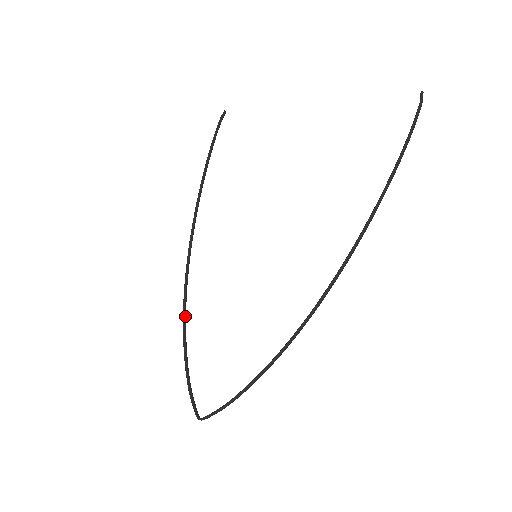
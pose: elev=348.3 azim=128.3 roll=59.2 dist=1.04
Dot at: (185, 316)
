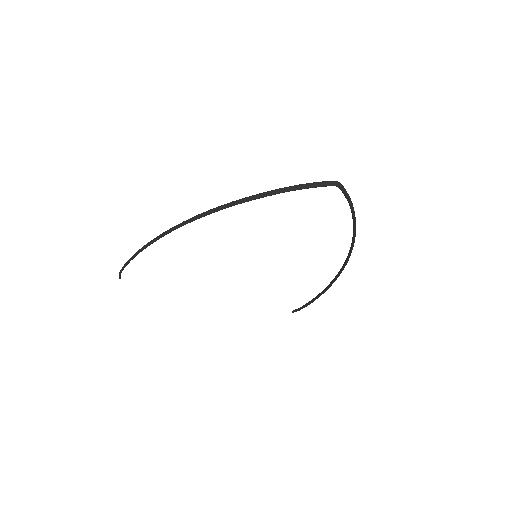
Dot at: (215, 210)
